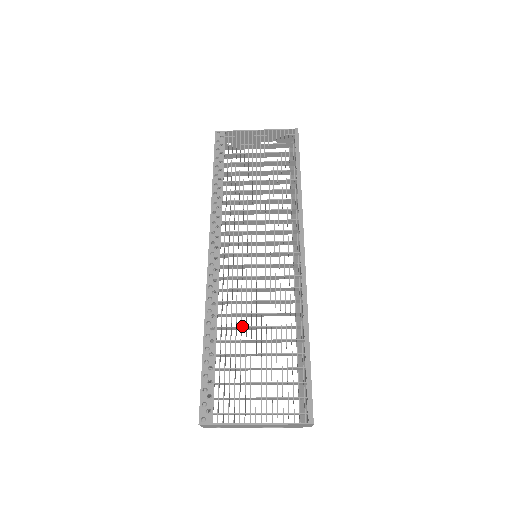
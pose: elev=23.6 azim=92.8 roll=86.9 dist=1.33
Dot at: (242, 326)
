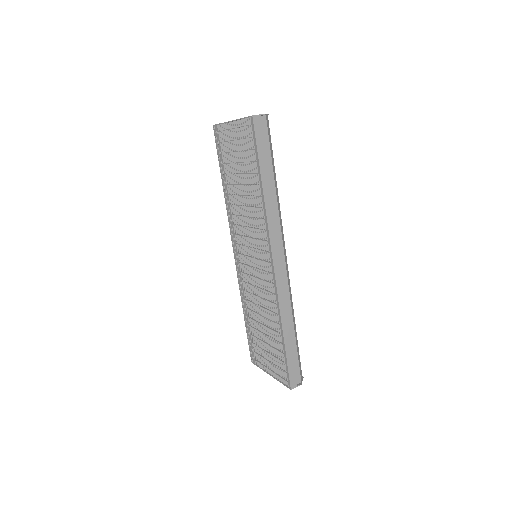
Dot at: (255, 312)
